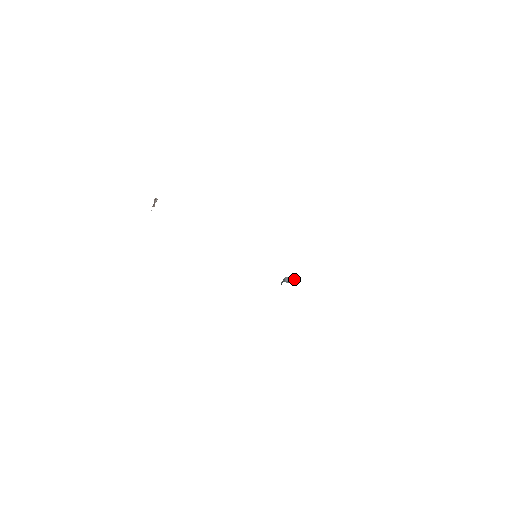
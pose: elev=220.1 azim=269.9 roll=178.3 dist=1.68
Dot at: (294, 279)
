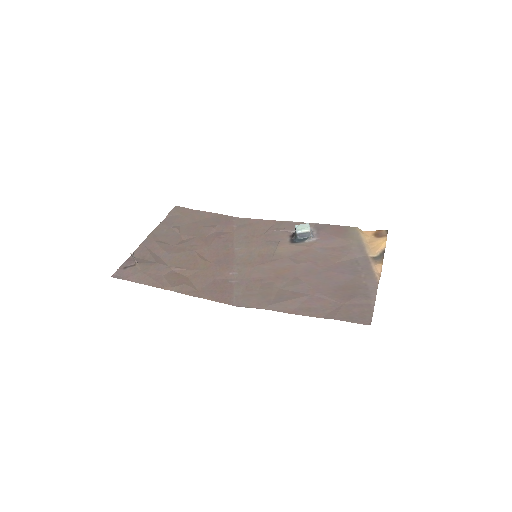
Dot at: (306, 233)
